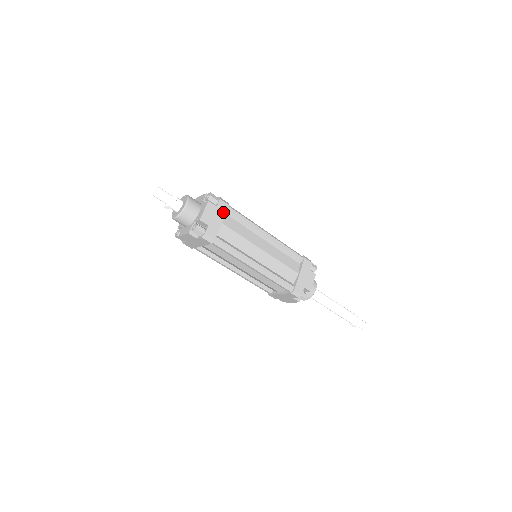
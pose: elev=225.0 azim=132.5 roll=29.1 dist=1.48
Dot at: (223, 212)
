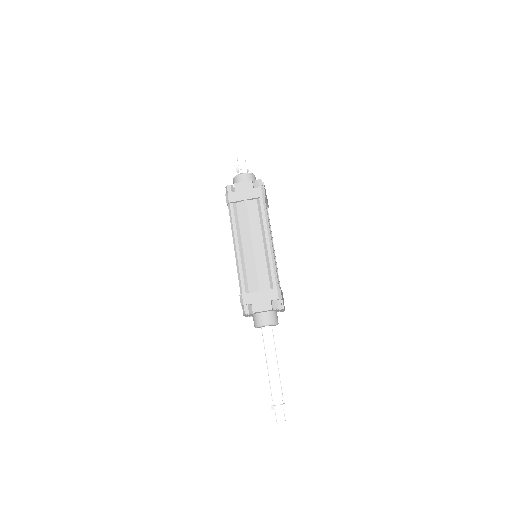
Dot at: (267, 202)
